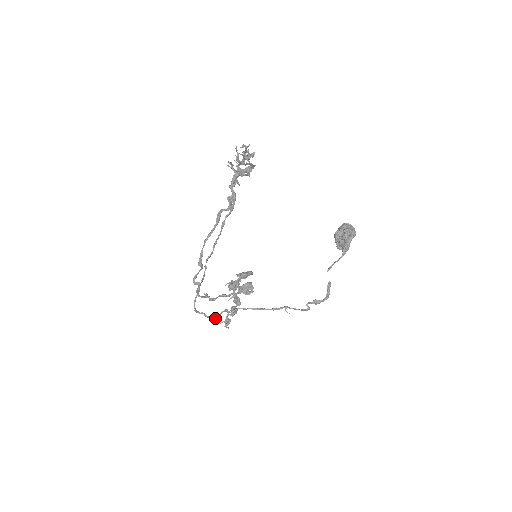
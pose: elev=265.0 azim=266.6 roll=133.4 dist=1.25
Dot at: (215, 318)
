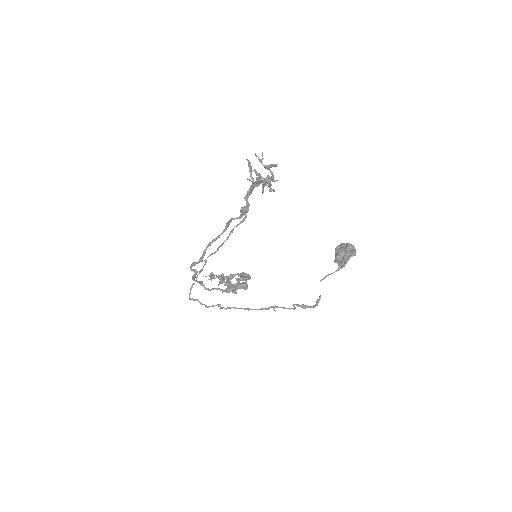
Dot at: (207, 307)
